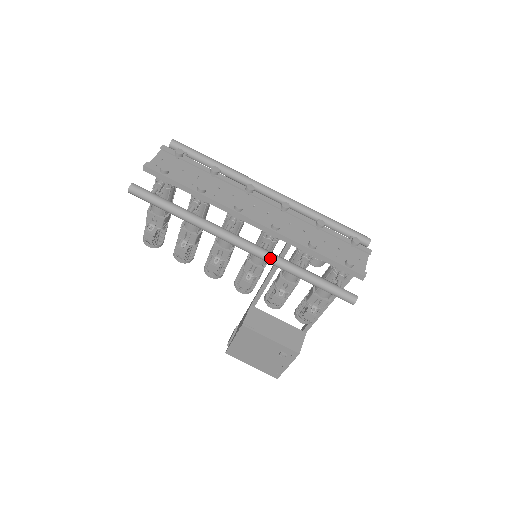
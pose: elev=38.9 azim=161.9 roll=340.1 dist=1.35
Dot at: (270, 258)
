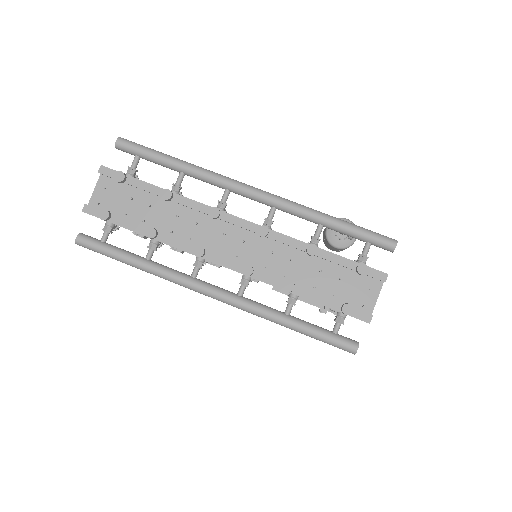
Dot at: (245, 310)
